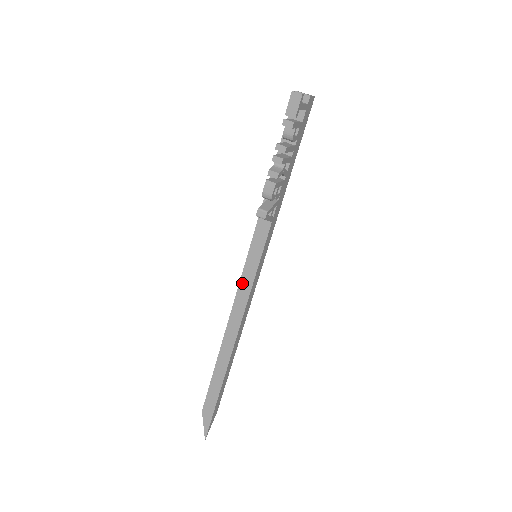
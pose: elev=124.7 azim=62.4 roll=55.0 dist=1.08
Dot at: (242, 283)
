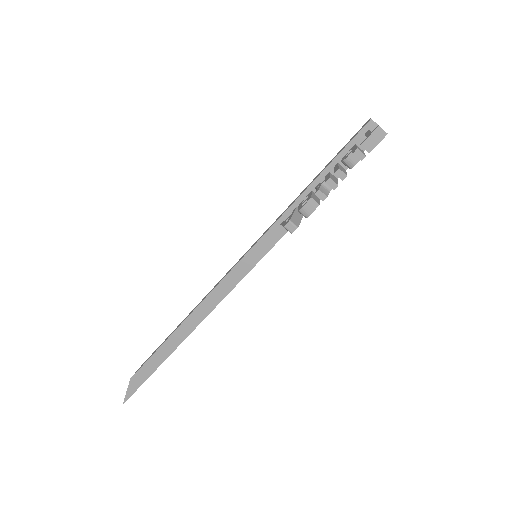
Dot at: (230, 276)
